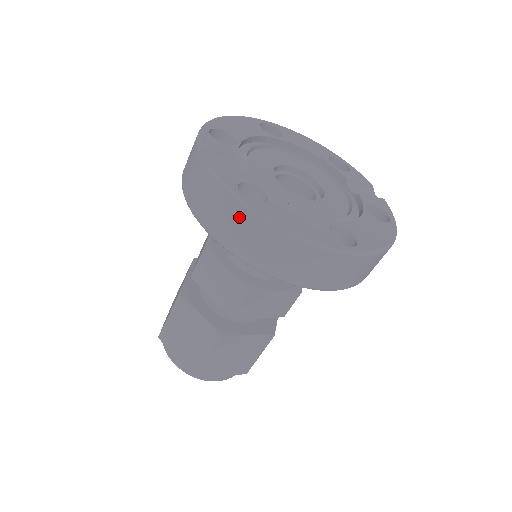
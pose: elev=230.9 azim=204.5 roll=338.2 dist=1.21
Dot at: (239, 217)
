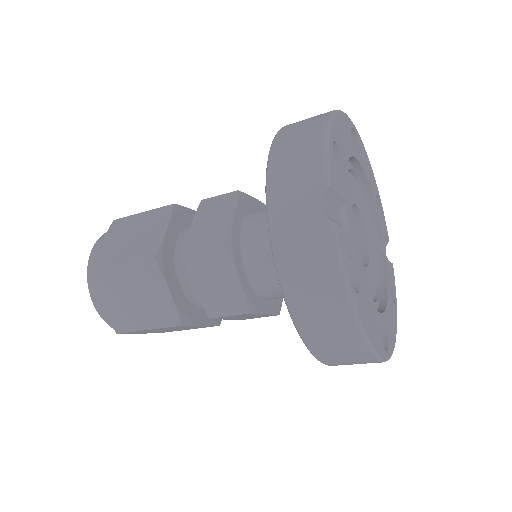
Dot at: (334, 302)
